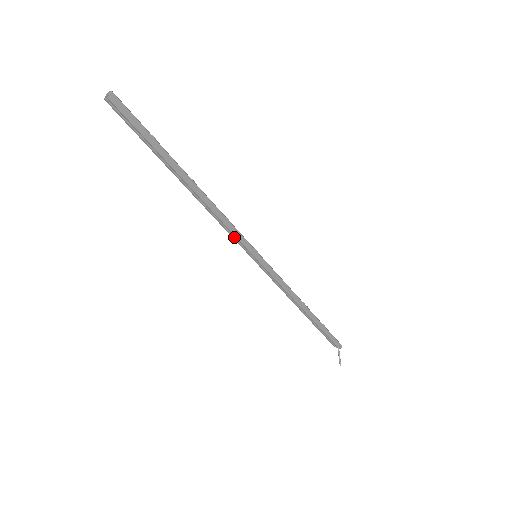
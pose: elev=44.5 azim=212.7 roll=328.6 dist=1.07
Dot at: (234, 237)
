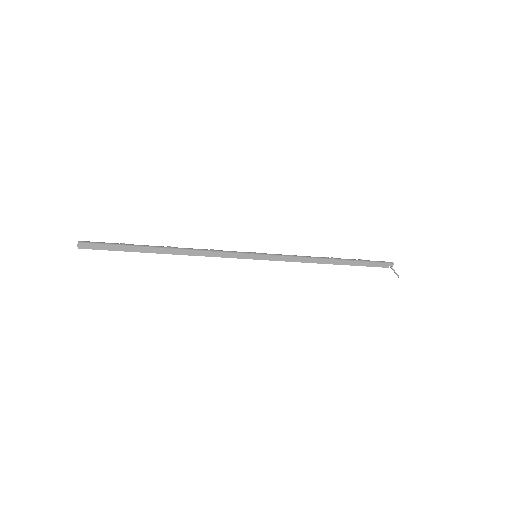
Dot at: (228, 256)
